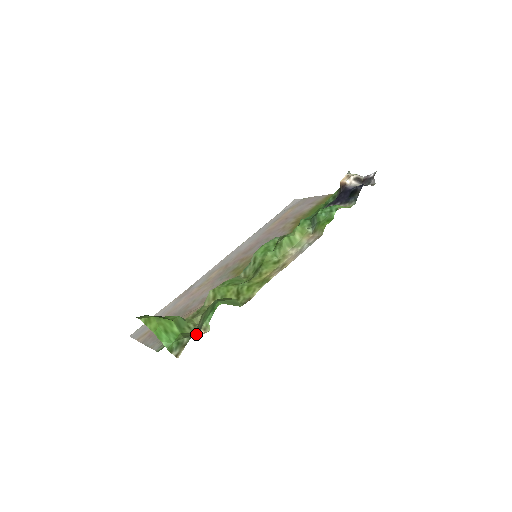
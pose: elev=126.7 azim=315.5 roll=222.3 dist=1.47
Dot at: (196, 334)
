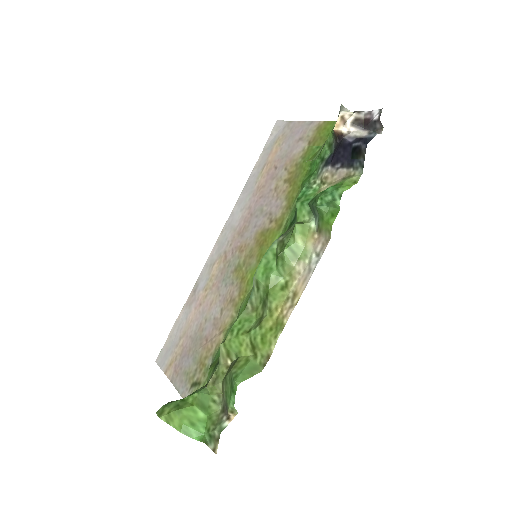
Dot at: (225, 419)
